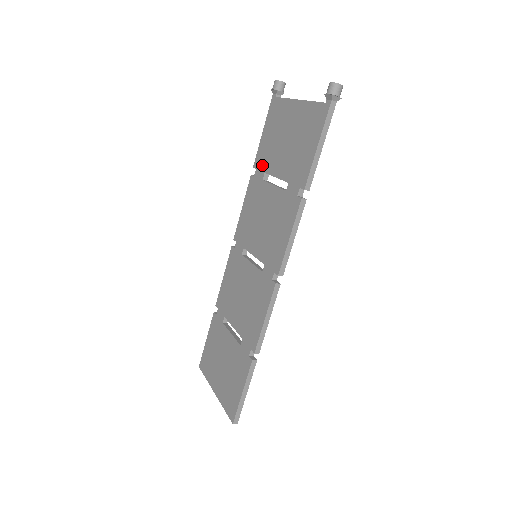
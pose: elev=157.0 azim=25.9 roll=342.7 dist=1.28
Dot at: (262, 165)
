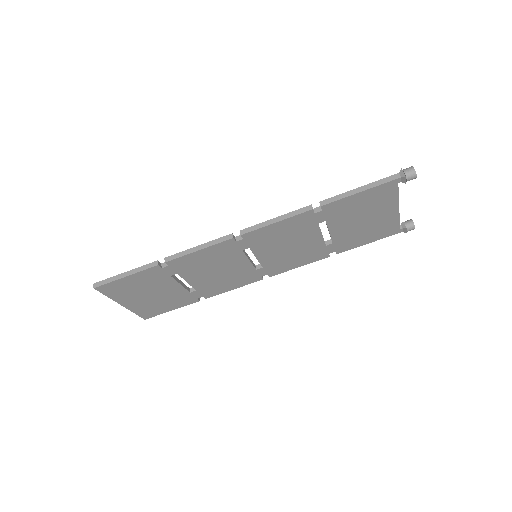
Dot at: occluded
